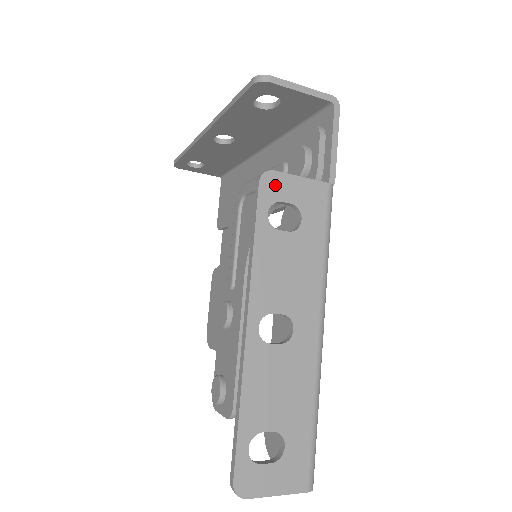
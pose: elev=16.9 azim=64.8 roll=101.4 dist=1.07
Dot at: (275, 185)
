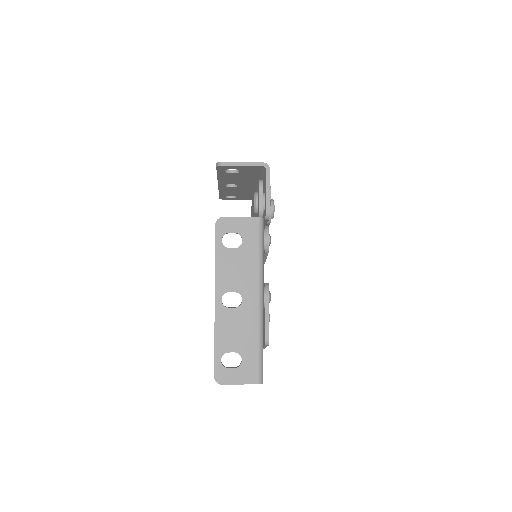
Dot at: (225, 224)
